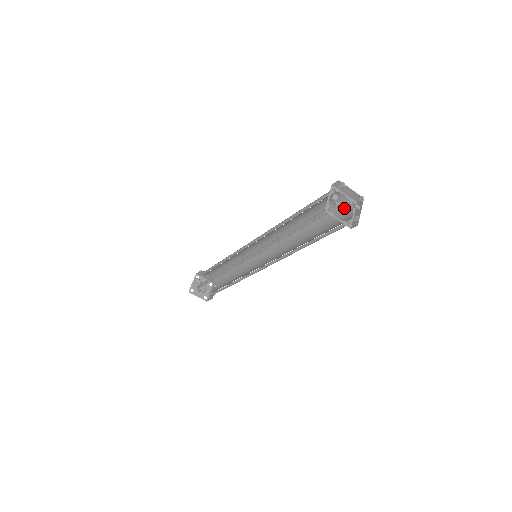
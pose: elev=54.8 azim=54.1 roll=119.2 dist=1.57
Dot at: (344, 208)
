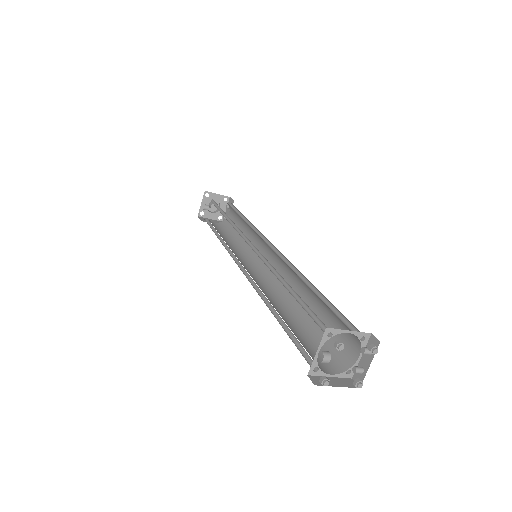
Dot at: occluded
